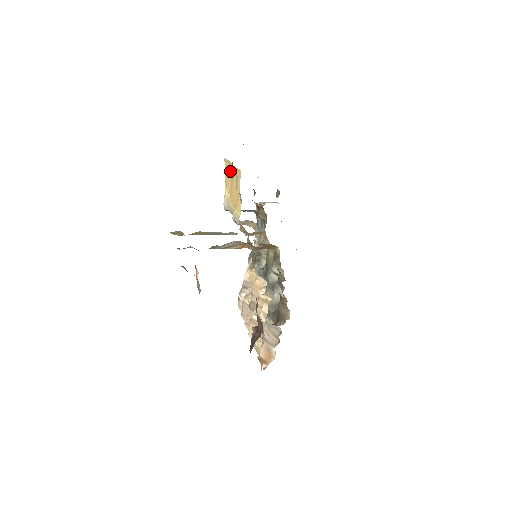
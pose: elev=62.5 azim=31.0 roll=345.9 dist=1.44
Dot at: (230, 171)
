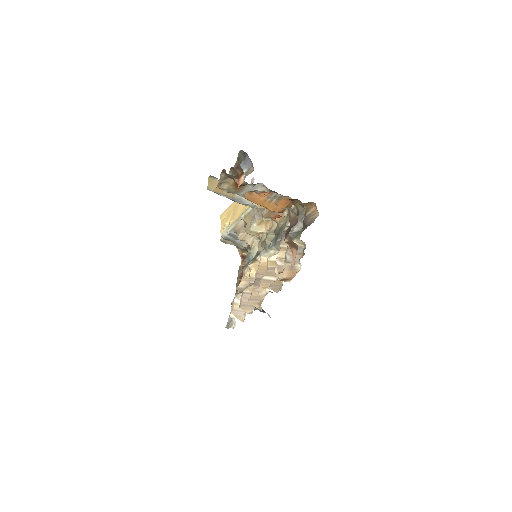
Dot at: (232, 207)
